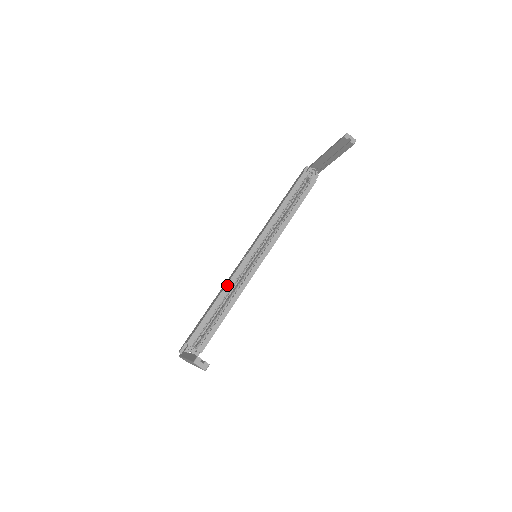
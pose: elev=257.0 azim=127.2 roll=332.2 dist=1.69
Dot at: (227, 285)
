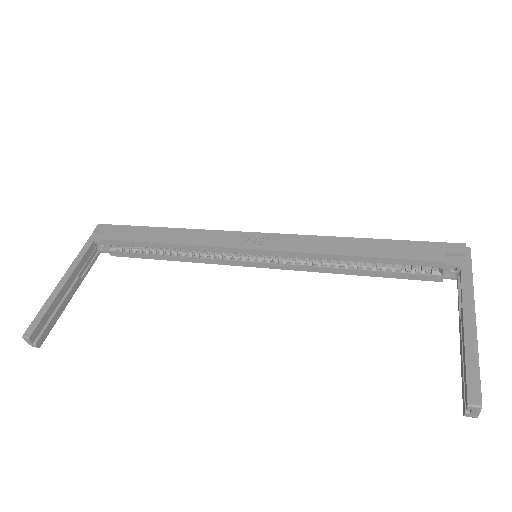
Dot at: (190, 246)
